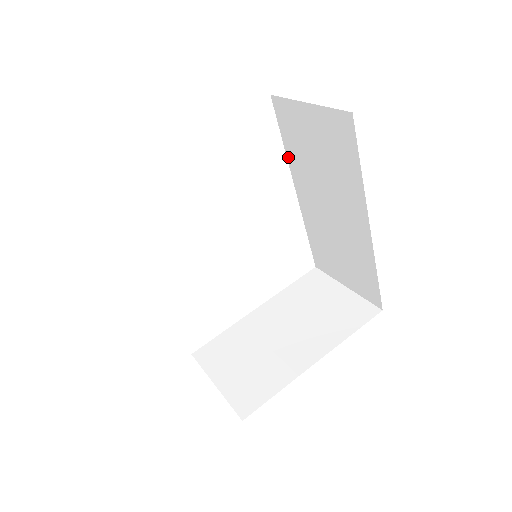
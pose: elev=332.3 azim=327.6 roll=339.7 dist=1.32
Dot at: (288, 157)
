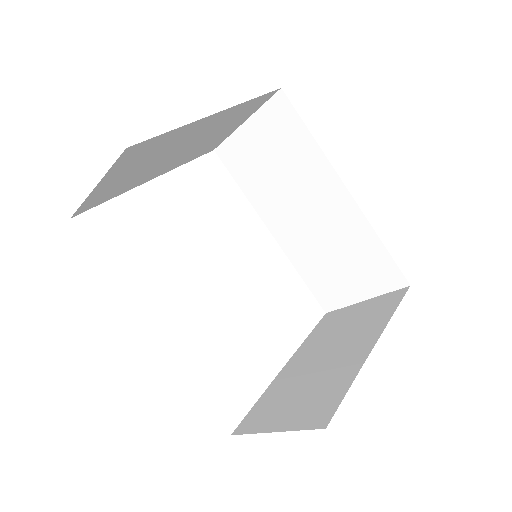
Dot at: (250, 199)
